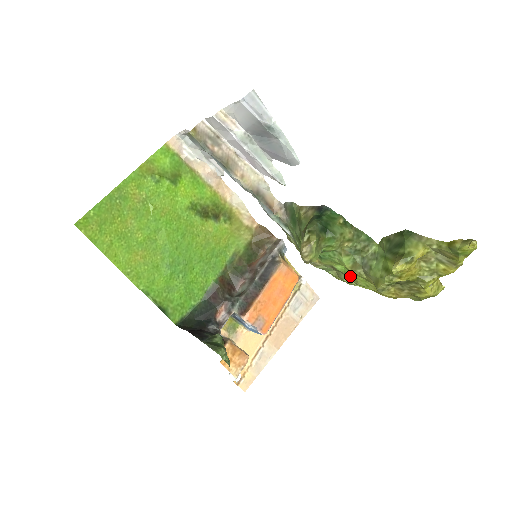
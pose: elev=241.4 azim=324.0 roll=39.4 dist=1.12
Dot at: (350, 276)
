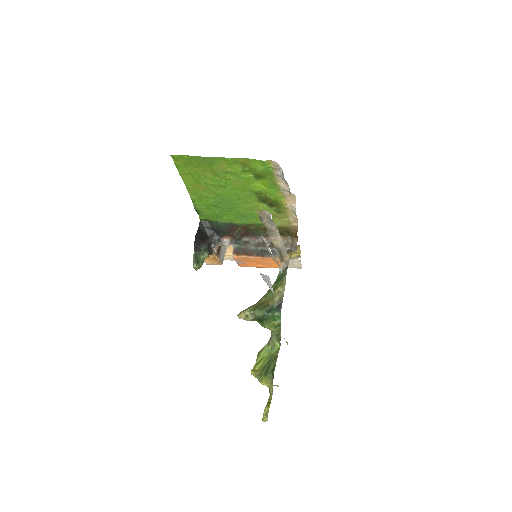
Dot at: occluded
